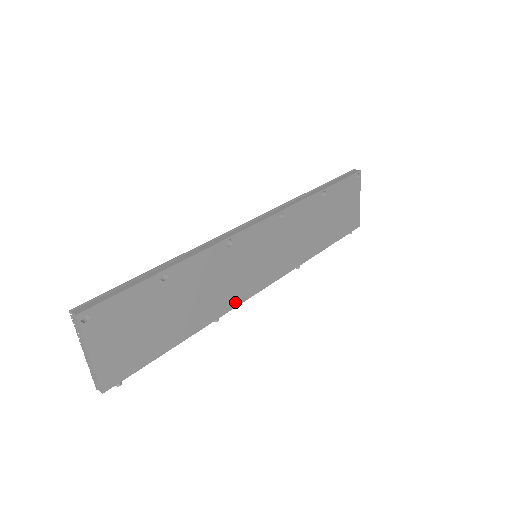
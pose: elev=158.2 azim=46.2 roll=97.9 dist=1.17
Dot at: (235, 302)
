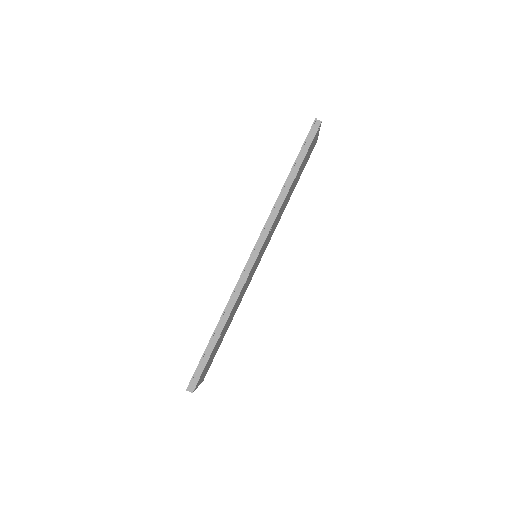
Dot at: (248, 285)
